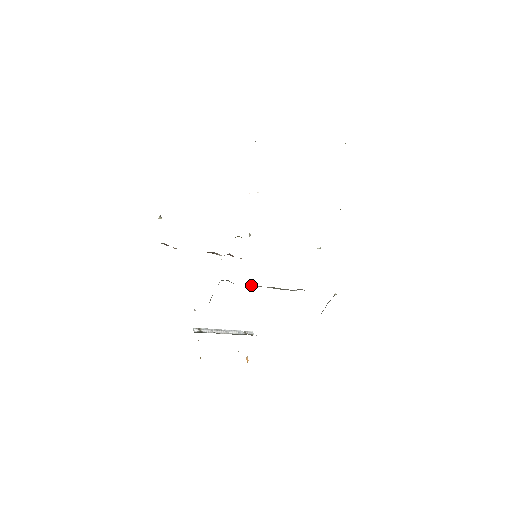
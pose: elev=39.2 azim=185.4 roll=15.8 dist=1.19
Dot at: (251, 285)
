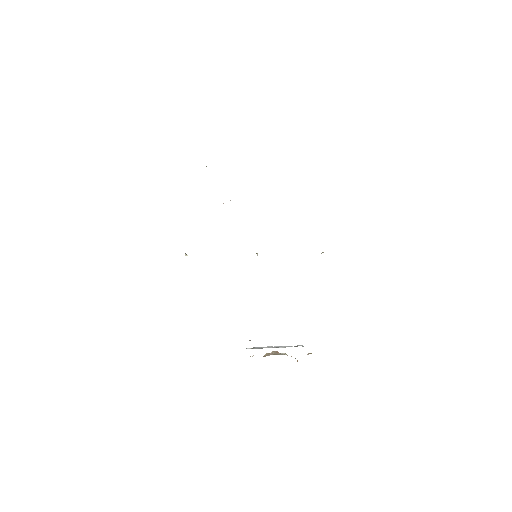
Dot at: occluded
